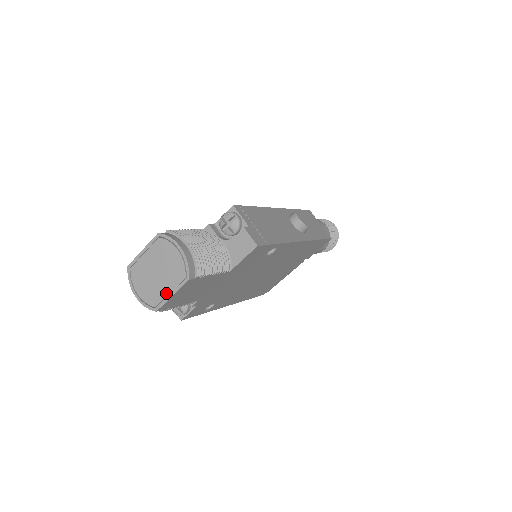
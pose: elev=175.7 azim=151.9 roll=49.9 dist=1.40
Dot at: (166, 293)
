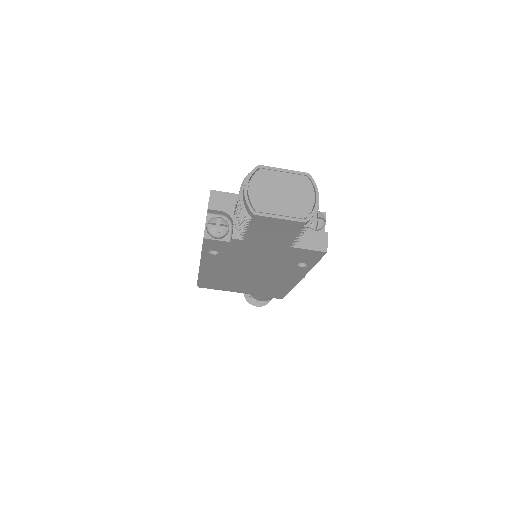
Dot at: (277, 212)
